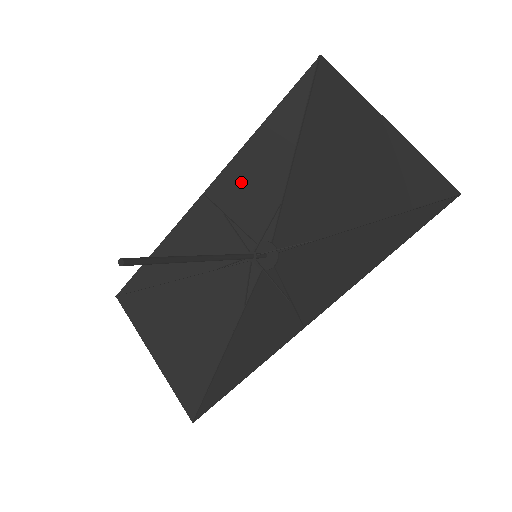
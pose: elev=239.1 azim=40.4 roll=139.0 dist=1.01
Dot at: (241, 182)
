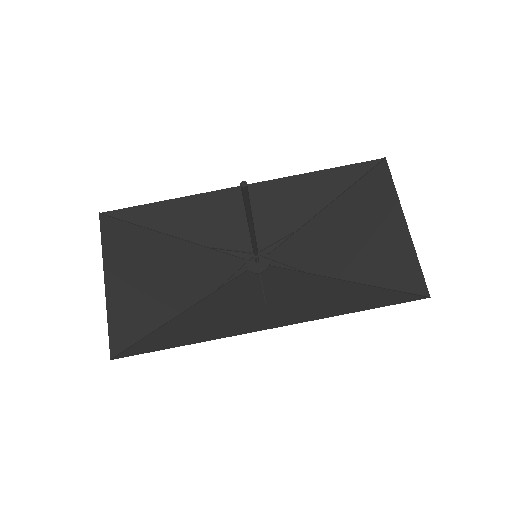
Dot at: (277, 198)
